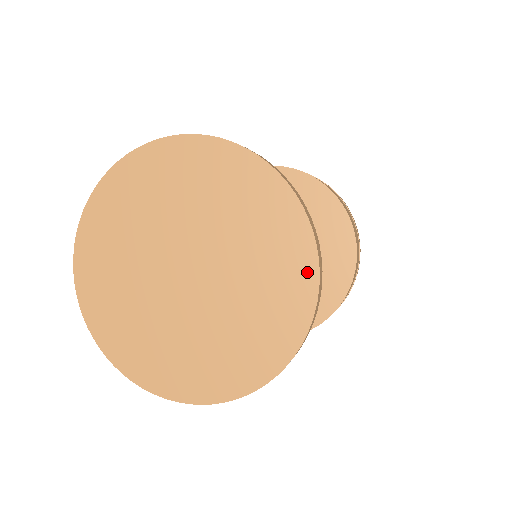
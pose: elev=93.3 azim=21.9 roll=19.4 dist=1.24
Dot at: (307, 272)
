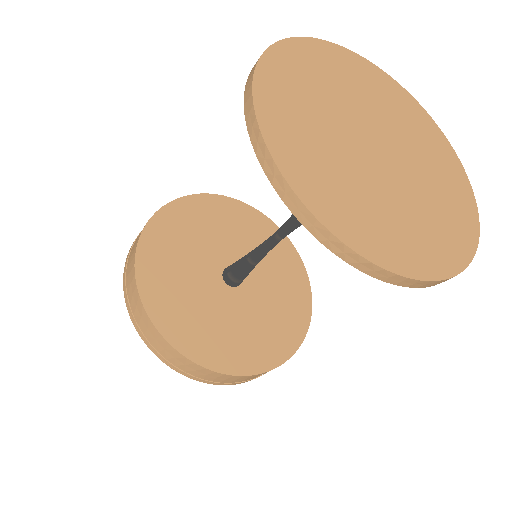
Dot at: (472, 218)
